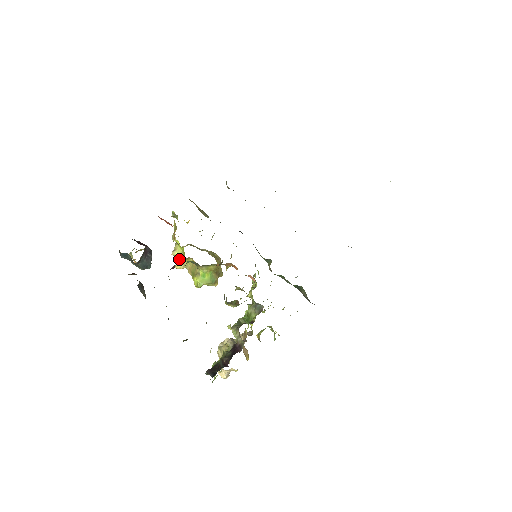
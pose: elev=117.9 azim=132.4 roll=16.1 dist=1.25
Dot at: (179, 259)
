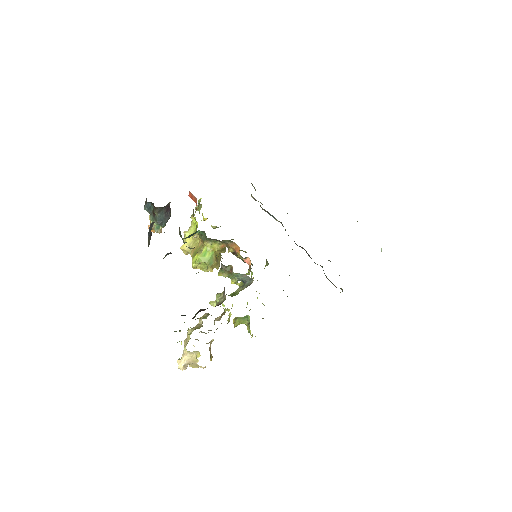
Dot at: (188, 239)
